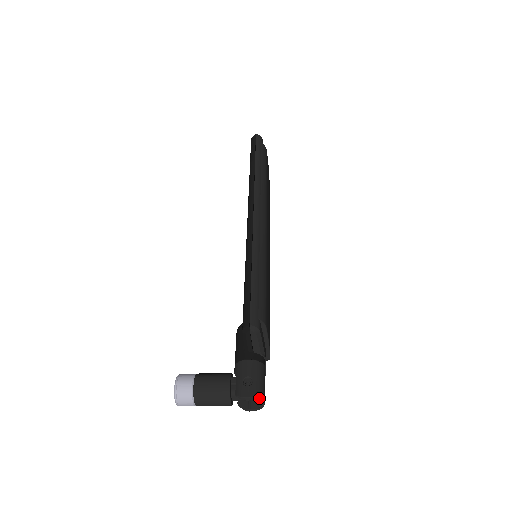
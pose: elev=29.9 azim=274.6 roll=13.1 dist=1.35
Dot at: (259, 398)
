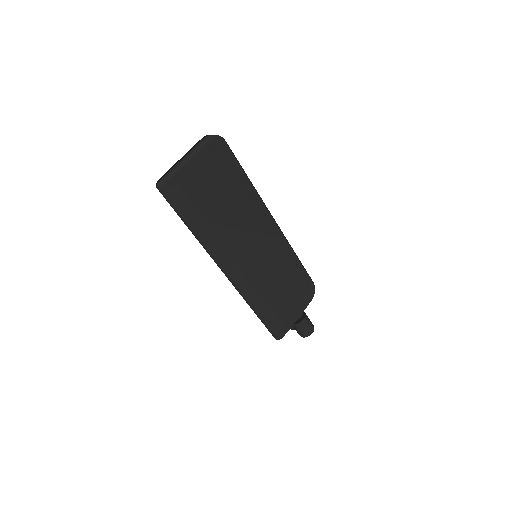
Dot at: occluded
